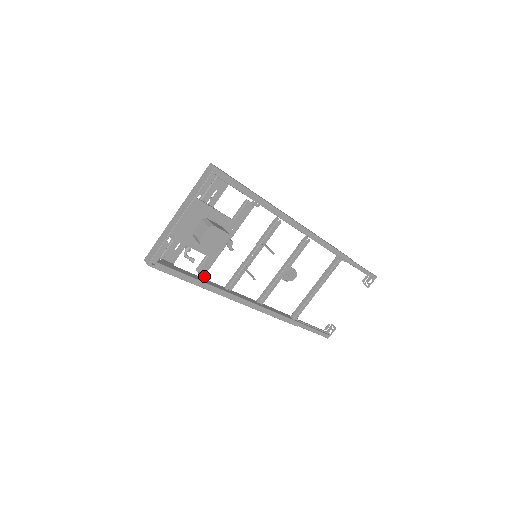
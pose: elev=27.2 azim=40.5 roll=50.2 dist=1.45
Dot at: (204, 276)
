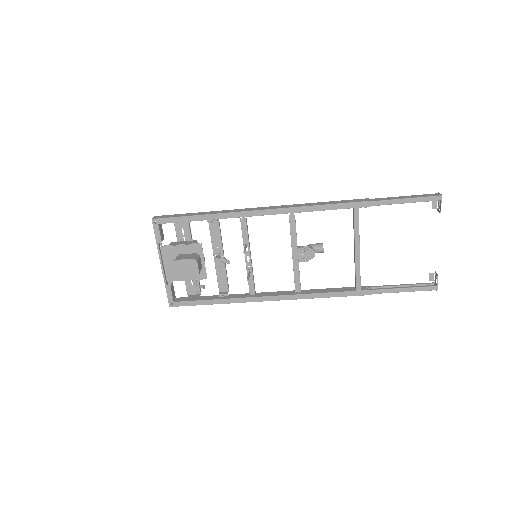
Dot at: (225, 293)
